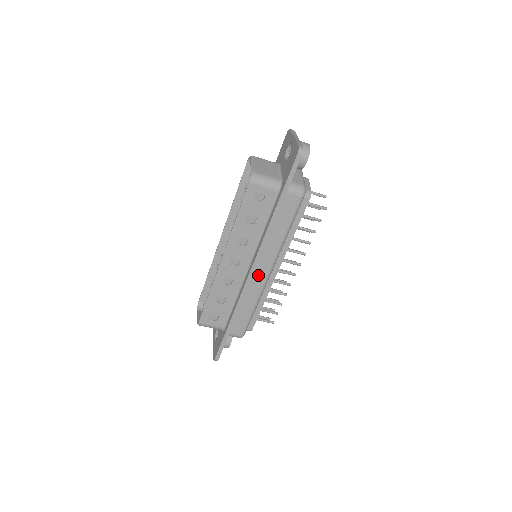
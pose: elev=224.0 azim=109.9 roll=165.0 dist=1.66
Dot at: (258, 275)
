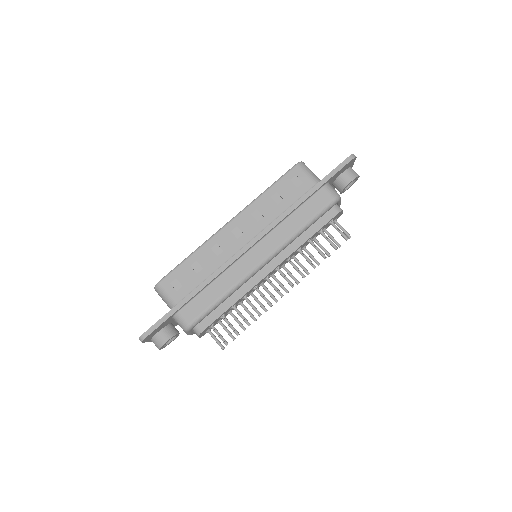
Dot at: (251, 257)
